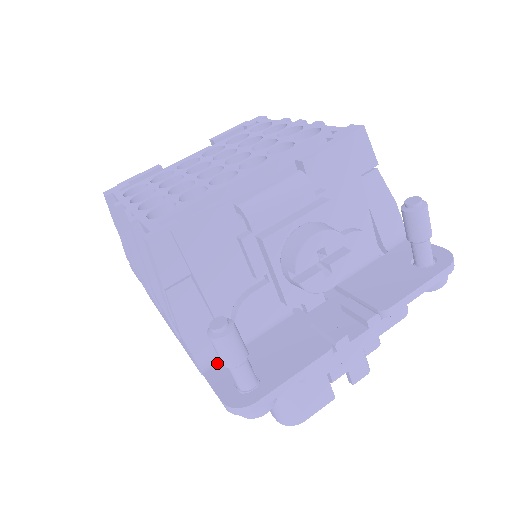
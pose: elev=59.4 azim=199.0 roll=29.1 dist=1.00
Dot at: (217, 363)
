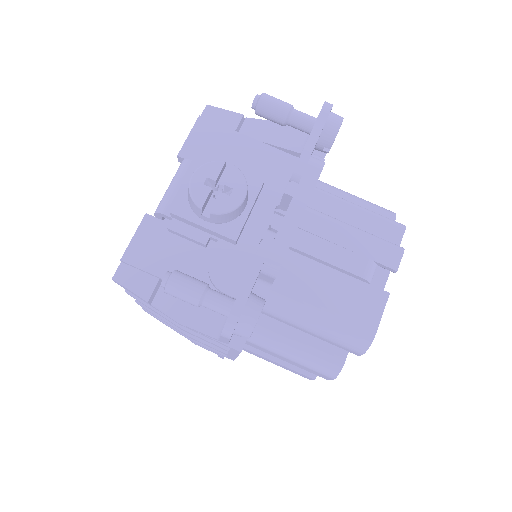
Dot at: occluded
